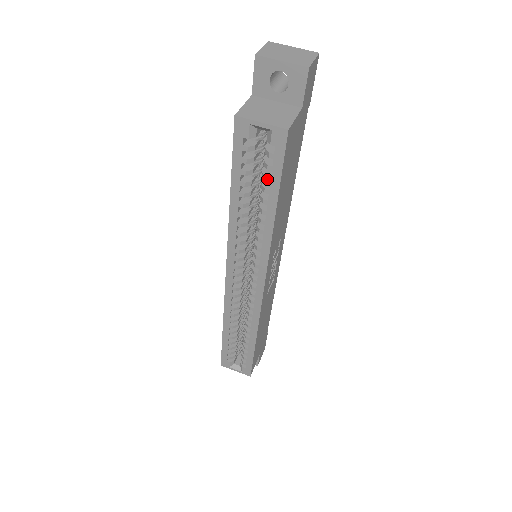
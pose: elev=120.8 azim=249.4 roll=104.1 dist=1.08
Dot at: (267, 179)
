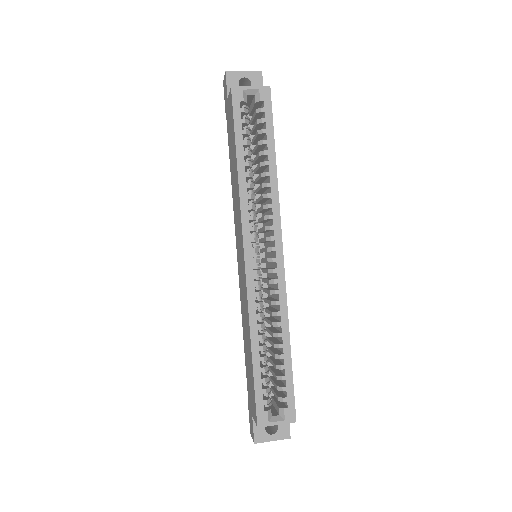
Dot at: (263, 130)
